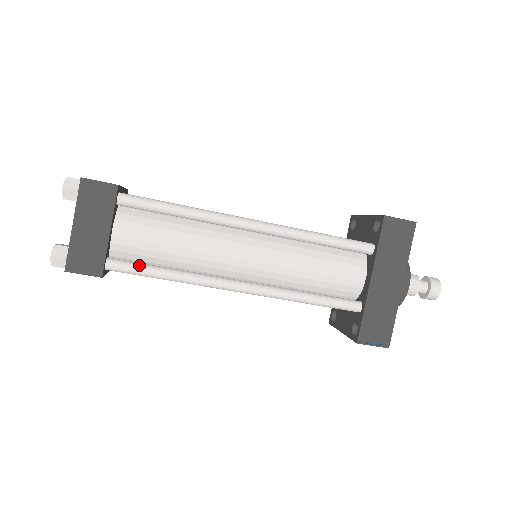
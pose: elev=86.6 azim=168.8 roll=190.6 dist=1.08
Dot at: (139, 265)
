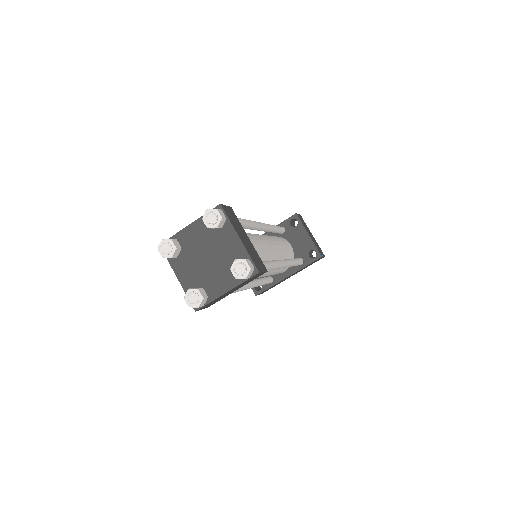
Dot at: occluded
